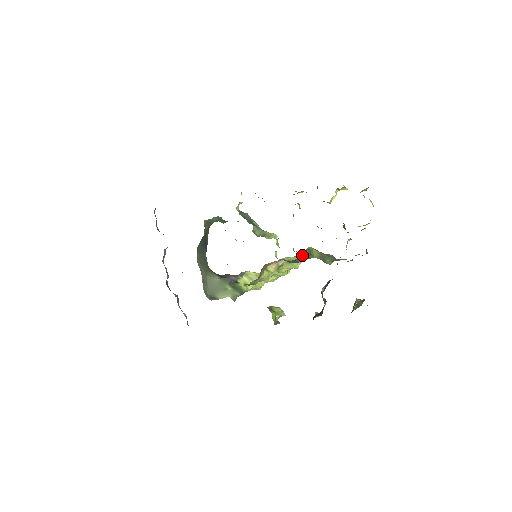
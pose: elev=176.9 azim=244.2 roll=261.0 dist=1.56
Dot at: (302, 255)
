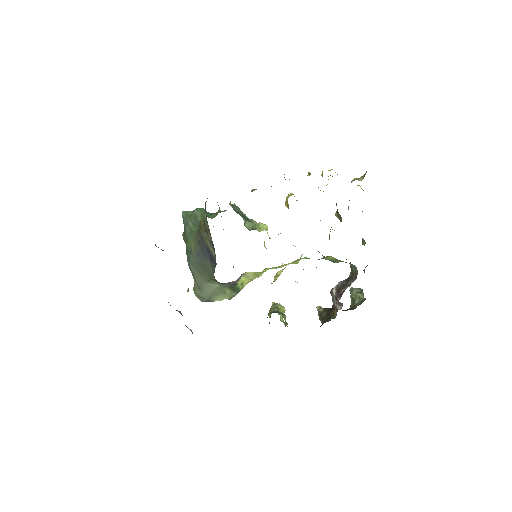
Dot at: occluded
